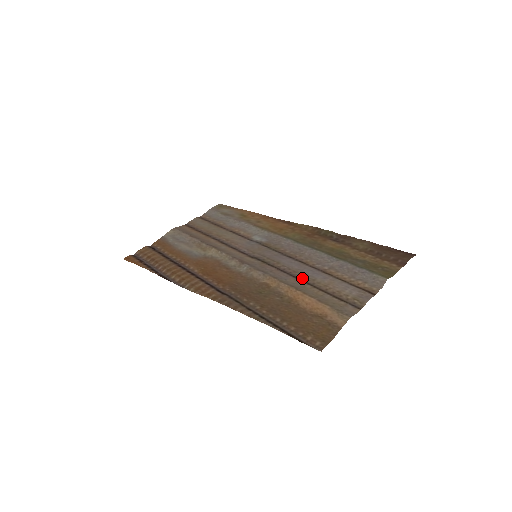
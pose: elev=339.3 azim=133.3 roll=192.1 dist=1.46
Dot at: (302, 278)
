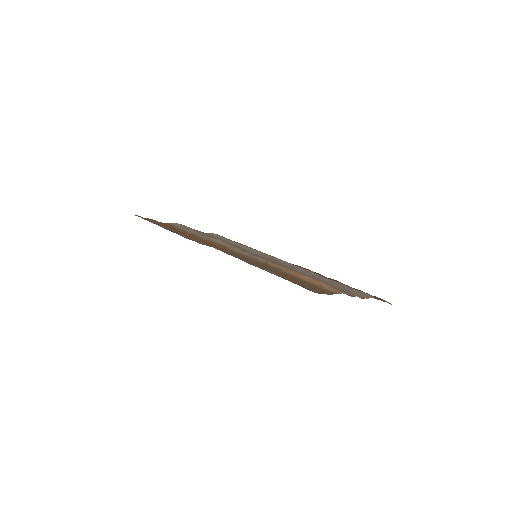
Dot at: occluded
